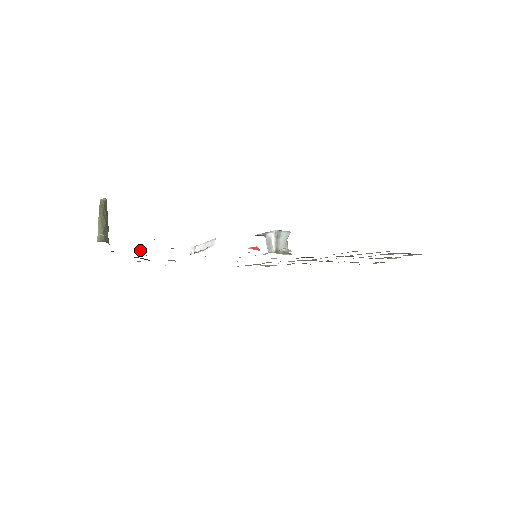
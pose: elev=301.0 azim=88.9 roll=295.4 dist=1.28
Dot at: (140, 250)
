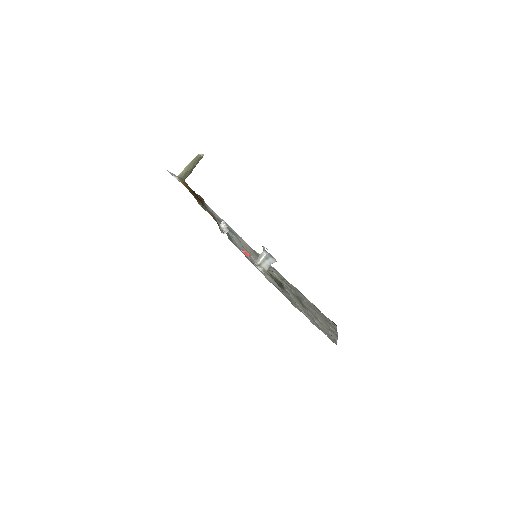
Dot at: occluded
